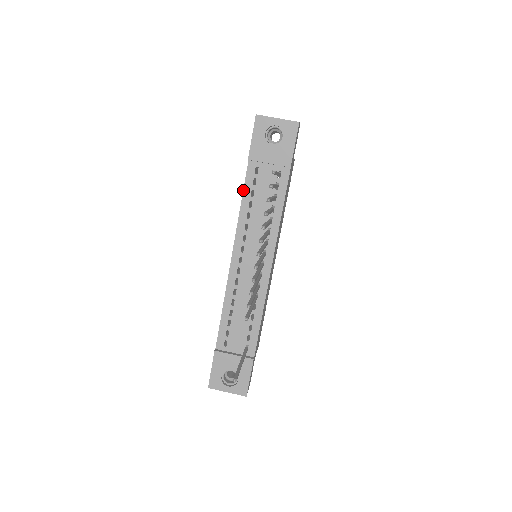
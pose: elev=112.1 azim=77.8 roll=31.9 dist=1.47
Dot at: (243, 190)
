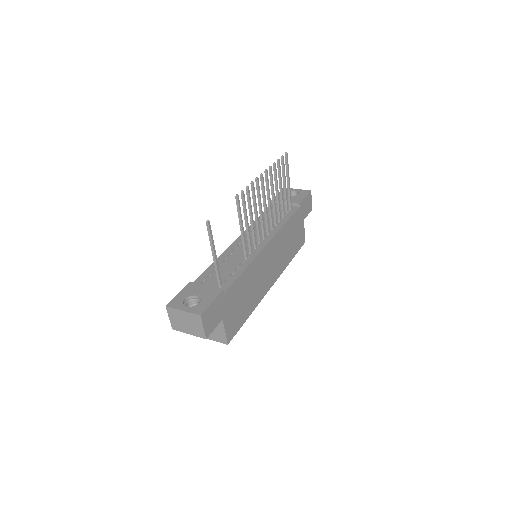
Dot at: occluded
